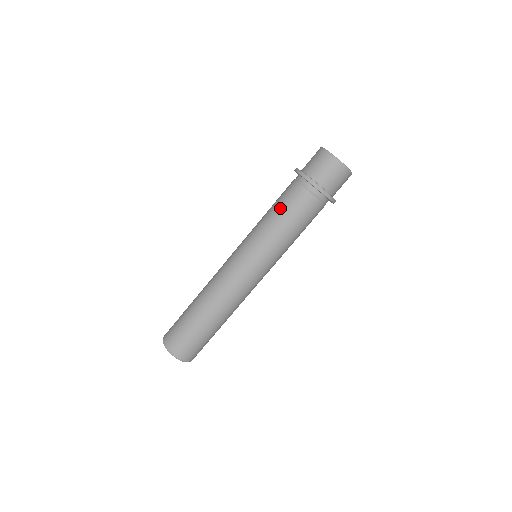
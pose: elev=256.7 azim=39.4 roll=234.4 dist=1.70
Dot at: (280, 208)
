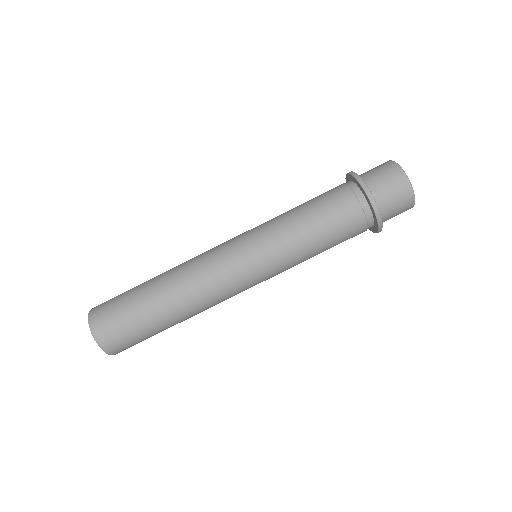
Dot at: (315, 209)
